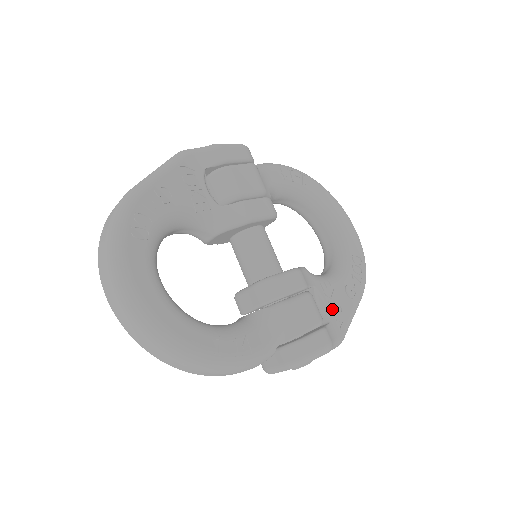
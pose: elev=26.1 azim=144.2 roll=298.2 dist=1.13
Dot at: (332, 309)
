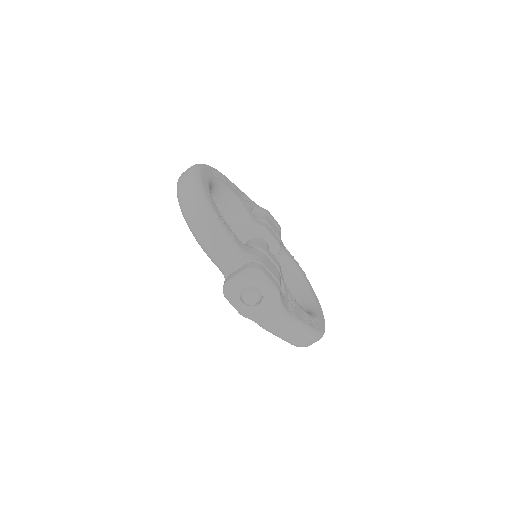
Dot at: (288, 300)
